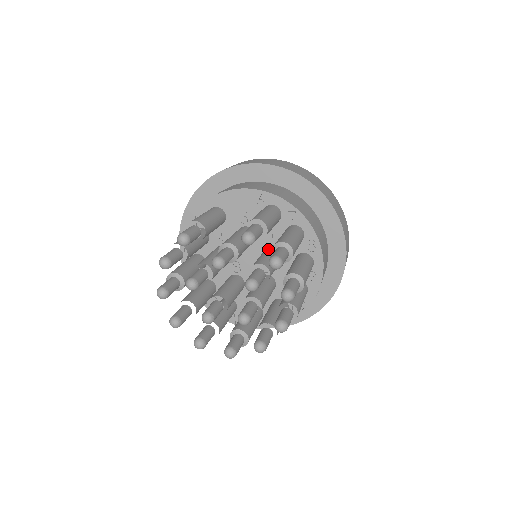
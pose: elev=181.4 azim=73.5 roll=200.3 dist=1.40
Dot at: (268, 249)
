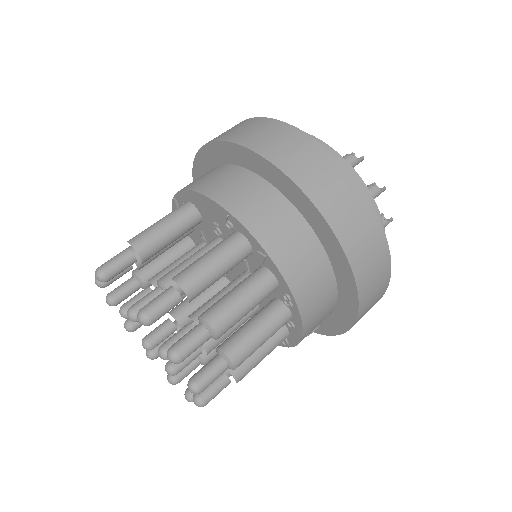
Dot at: (234, 283)
